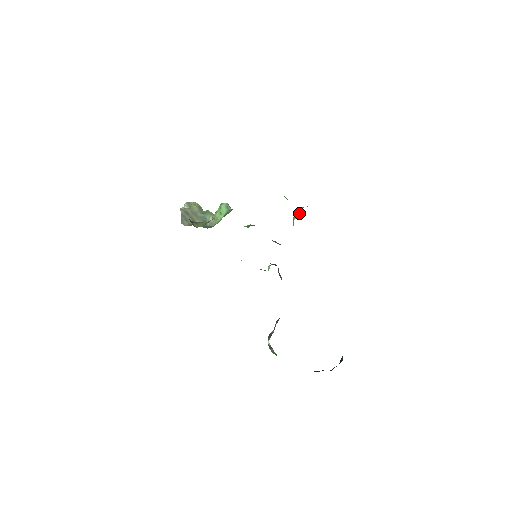
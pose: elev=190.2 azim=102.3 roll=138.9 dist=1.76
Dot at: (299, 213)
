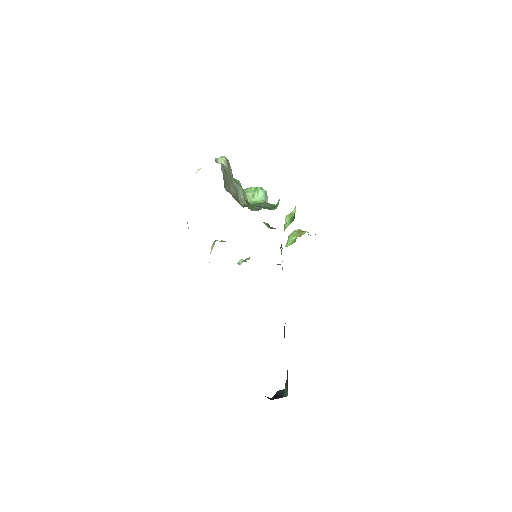
Dot at: (298, 235)
